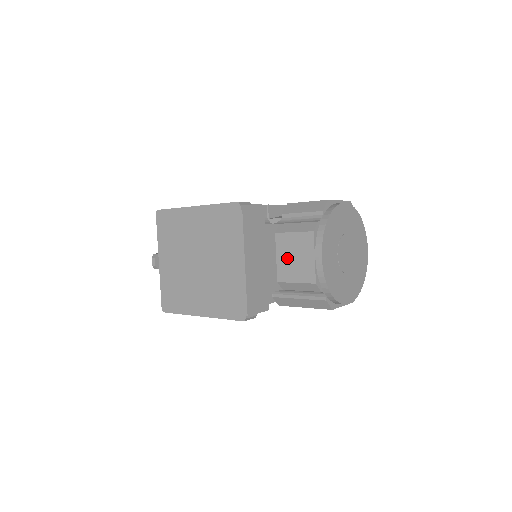
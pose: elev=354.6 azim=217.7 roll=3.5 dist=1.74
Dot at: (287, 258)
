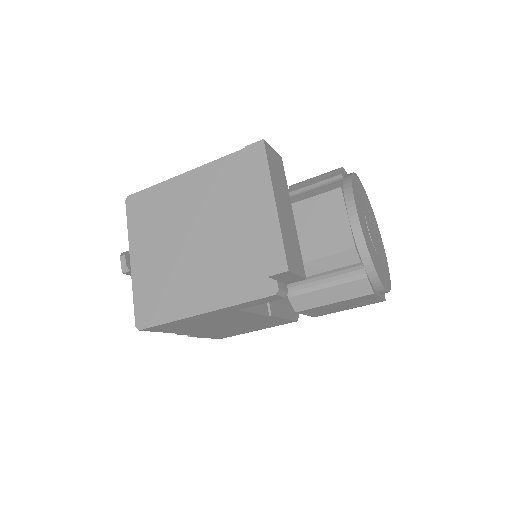
Dot at: (309, 230)
